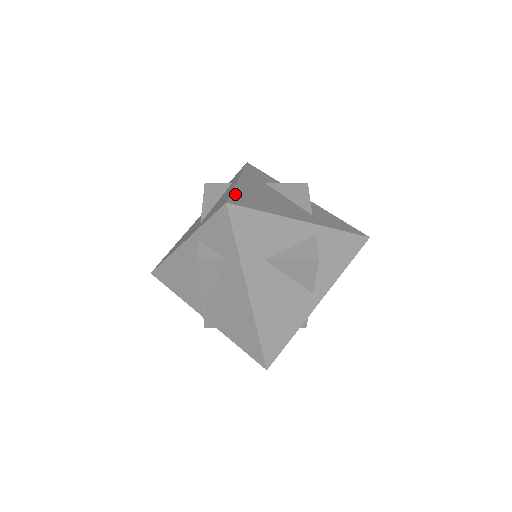
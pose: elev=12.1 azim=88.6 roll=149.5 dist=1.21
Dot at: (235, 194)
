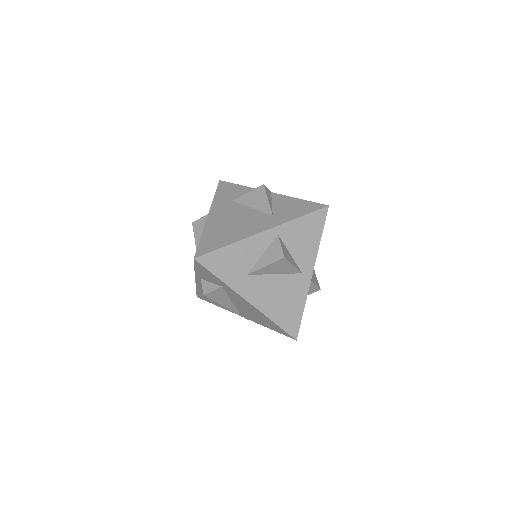
Dot at: (202, 241)
